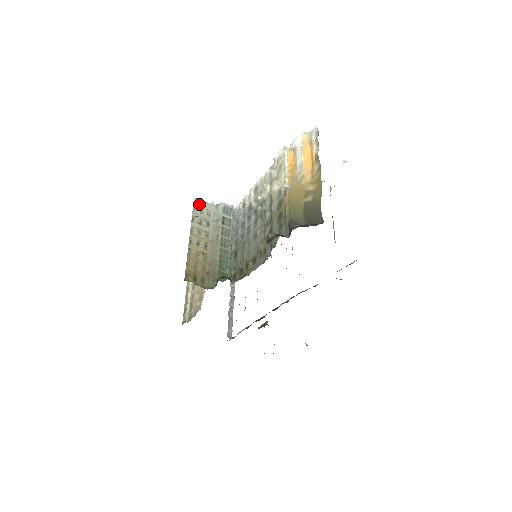
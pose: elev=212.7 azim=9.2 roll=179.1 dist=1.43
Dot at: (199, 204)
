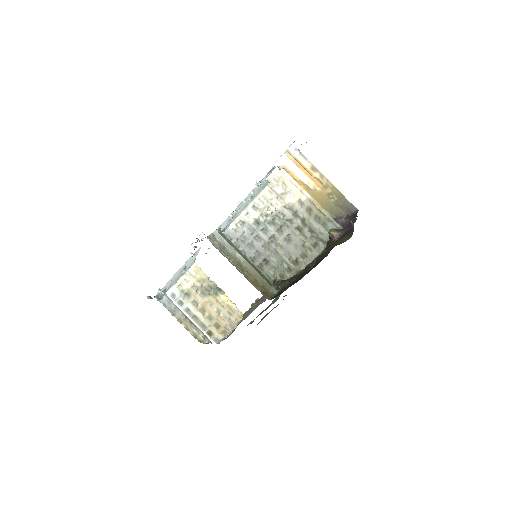
Dot at: (212, 240)
